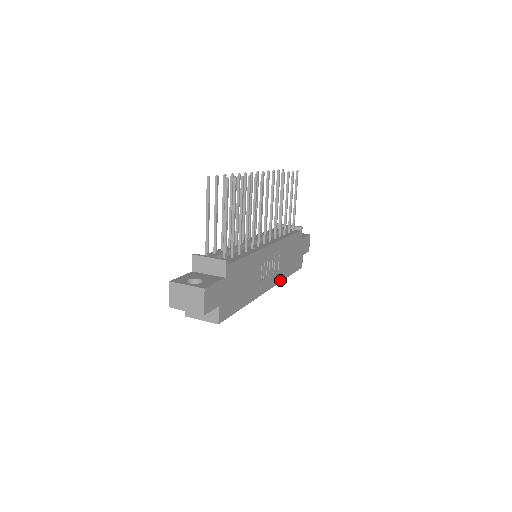
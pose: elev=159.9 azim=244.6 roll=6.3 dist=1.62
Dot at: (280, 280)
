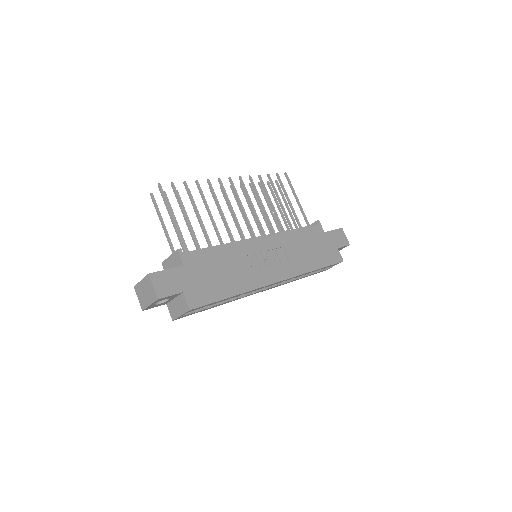
Dot at: (300, 273)
